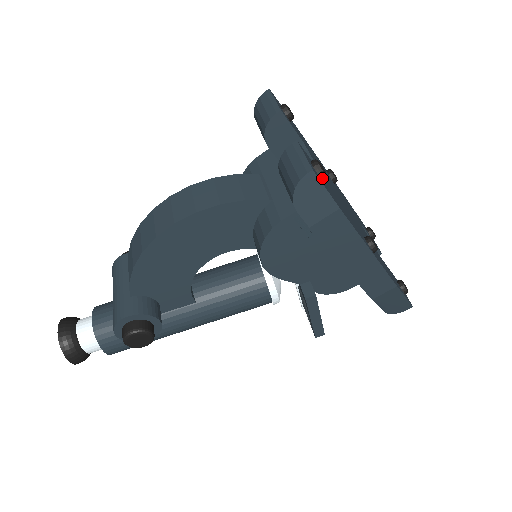
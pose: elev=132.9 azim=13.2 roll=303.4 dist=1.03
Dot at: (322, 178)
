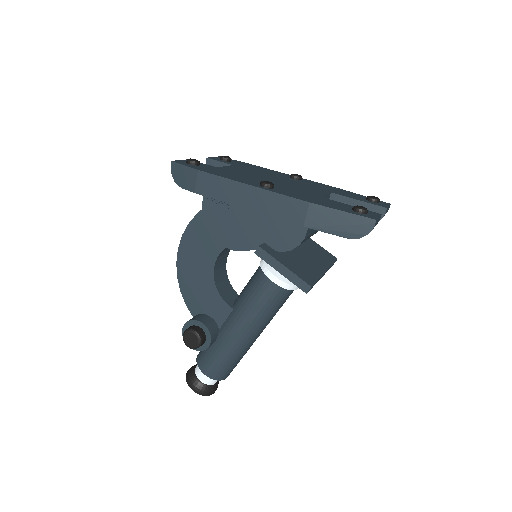
Dot at: (192, 164)
